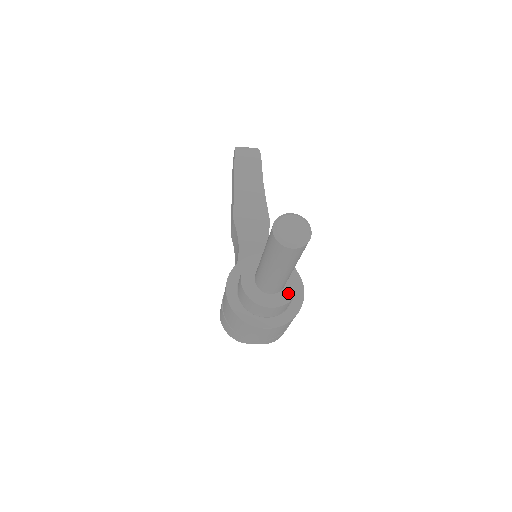
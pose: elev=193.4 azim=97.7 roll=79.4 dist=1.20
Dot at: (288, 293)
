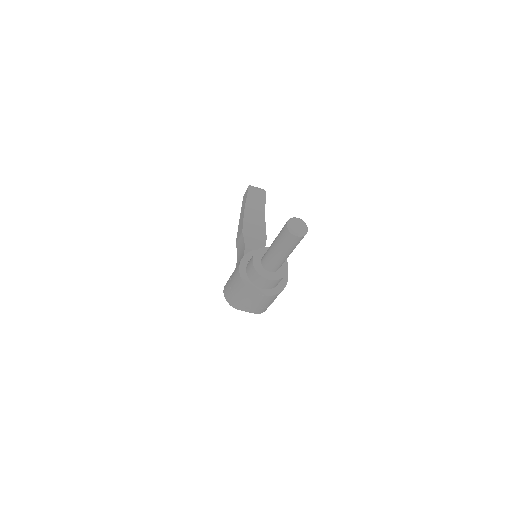
Dot at: (280, 274)
